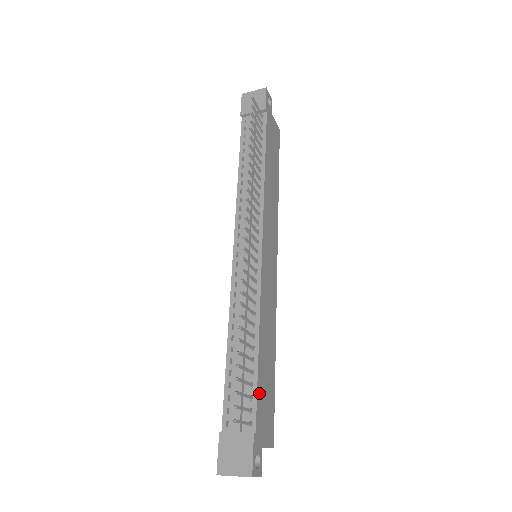
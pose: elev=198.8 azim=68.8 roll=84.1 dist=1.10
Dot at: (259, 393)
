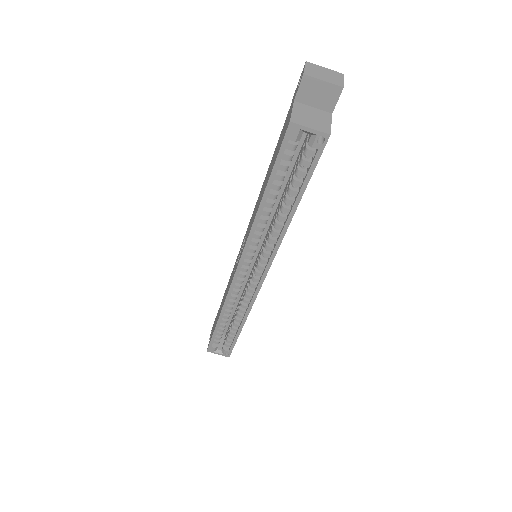
Dot at: occluded
